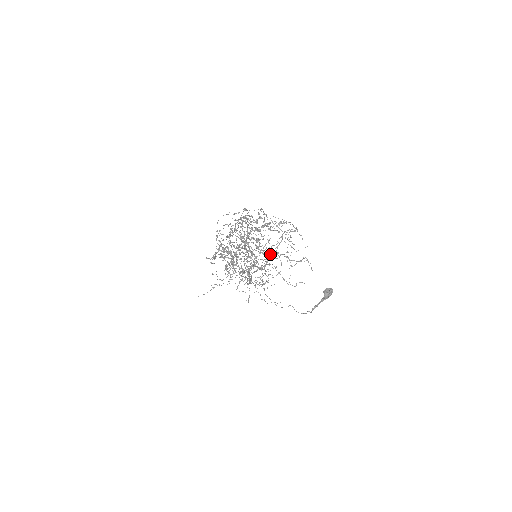
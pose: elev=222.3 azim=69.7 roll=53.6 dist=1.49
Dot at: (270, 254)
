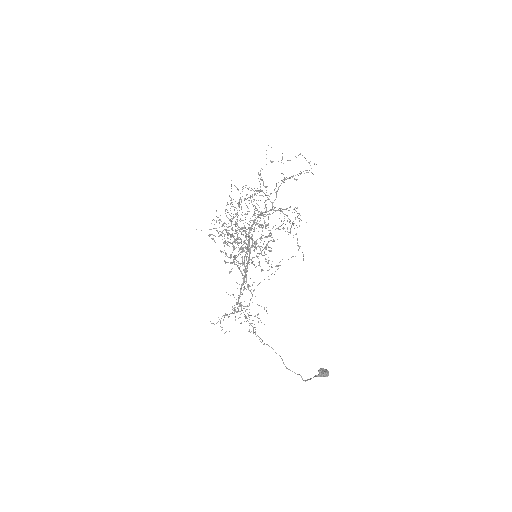
Dot at: occluded
